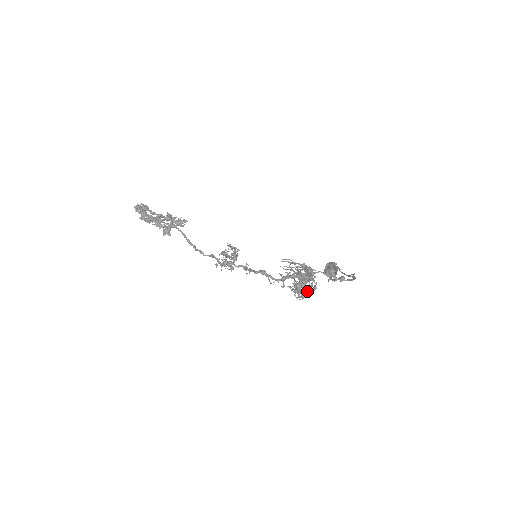
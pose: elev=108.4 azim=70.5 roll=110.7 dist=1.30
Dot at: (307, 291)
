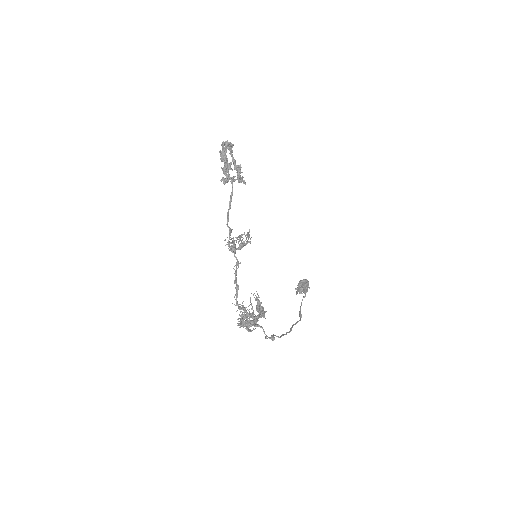
Dot at: occluded
